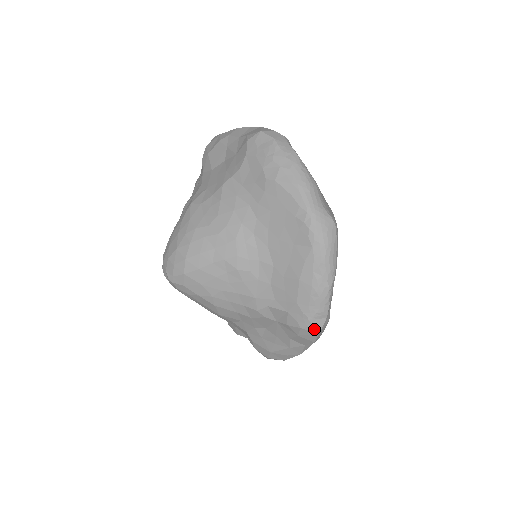
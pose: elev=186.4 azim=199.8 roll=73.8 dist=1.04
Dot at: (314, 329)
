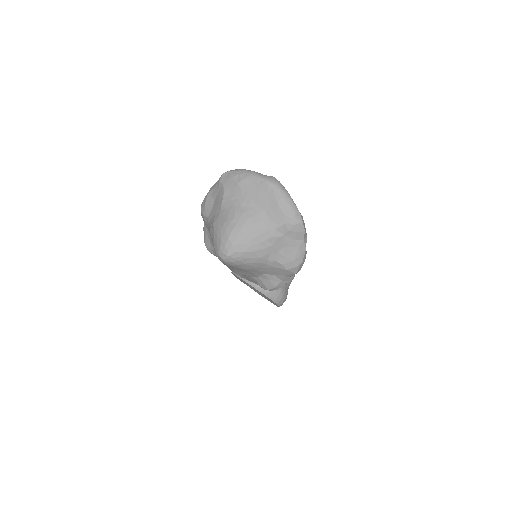
Dot at: (299, 221)
